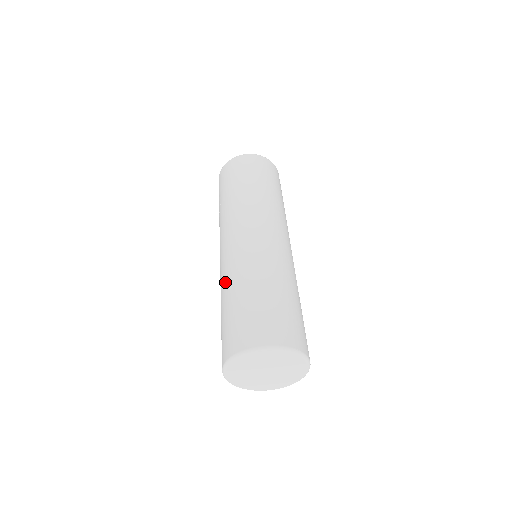
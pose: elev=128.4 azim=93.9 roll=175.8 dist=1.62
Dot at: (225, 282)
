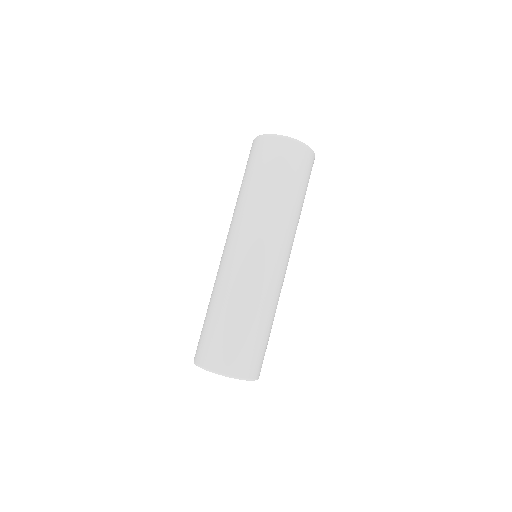
Dot at: (216, 290)
